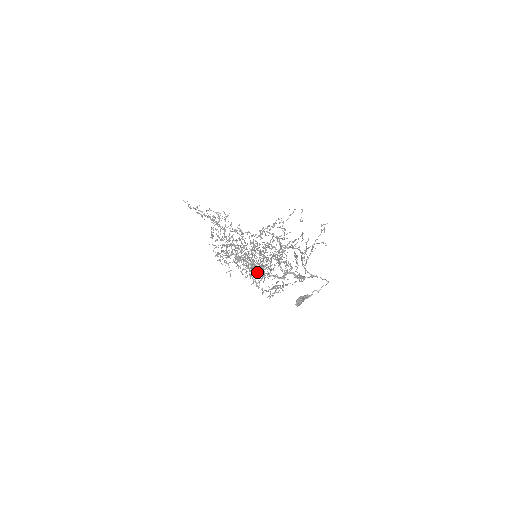
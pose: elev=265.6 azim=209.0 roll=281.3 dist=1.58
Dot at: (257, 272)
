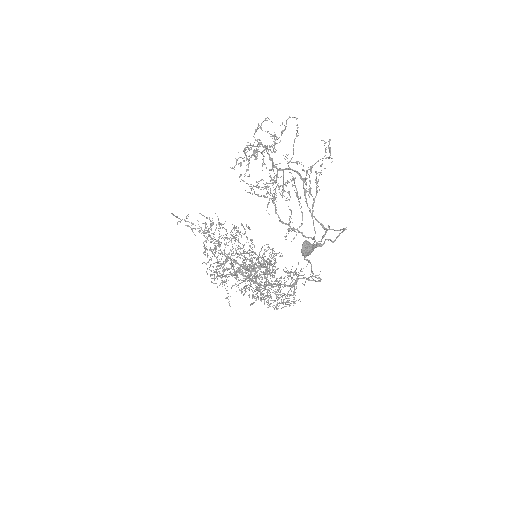
Dot at: occluded
